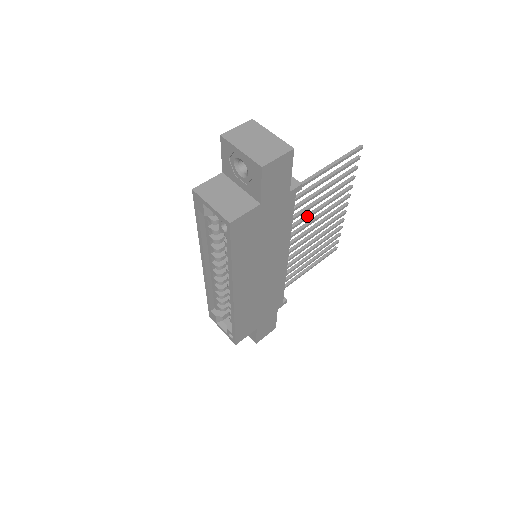
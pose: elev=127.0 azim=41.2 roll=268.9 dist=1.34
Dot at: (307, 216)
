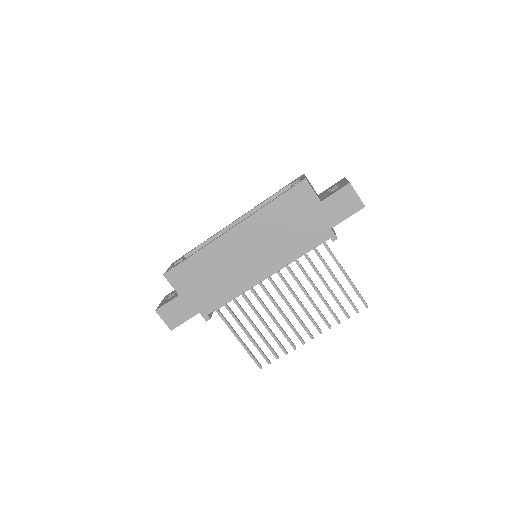
Dot at: (301, 284)
